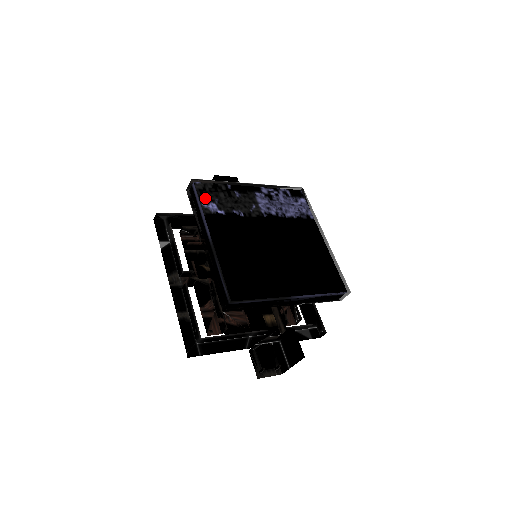
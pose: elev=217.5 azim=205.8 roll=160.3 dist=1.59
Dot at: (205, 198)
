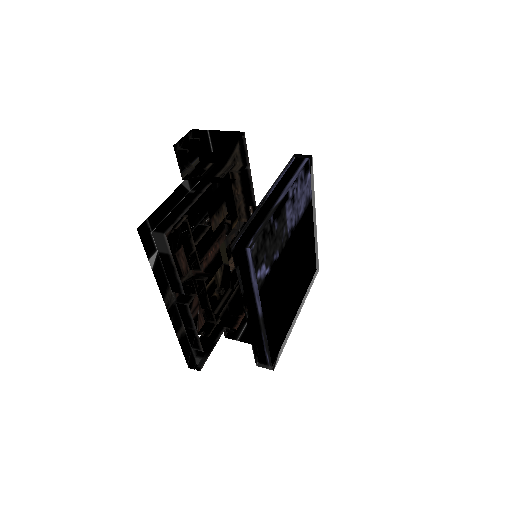
Dot at: (259, 264)
